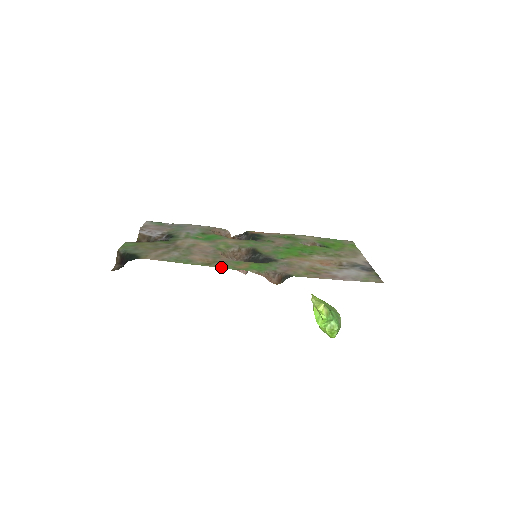
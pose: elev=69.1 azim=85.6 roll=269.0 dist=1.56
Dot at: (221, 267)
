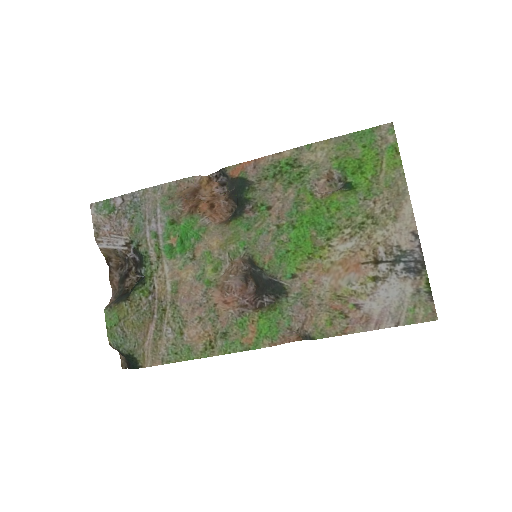
Dot at: (227, 352)
